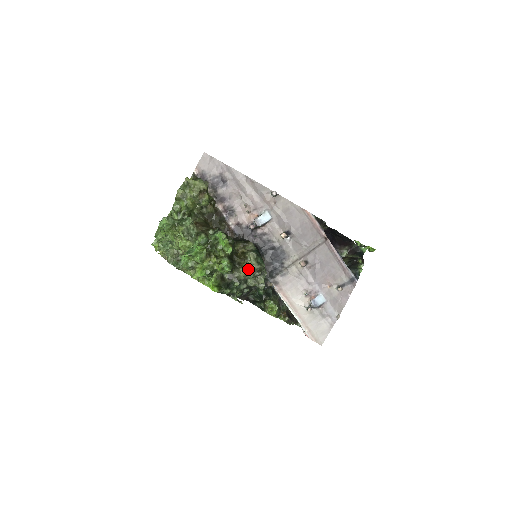
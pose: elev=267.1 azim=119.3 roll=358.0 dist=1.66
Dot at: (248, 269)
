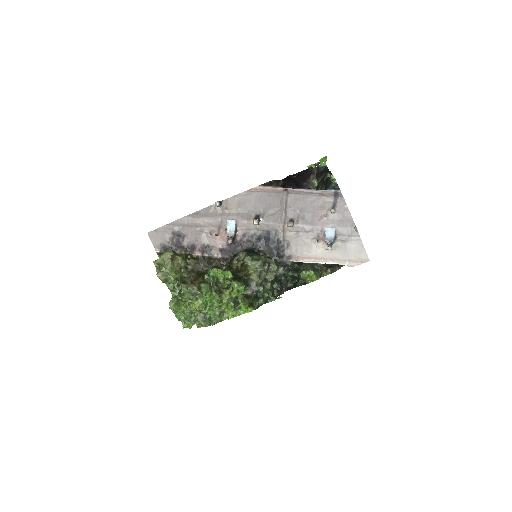
Dot at: (255, 272)
